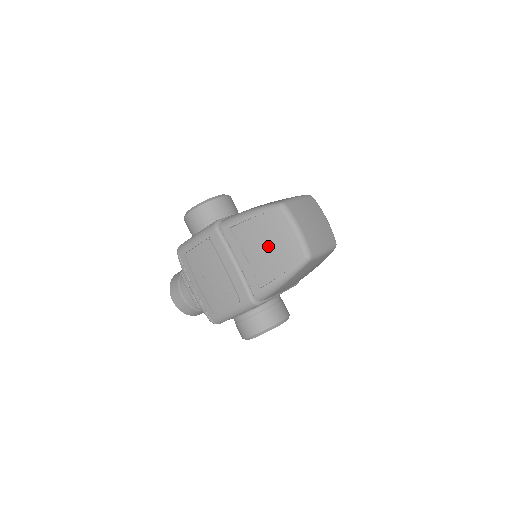
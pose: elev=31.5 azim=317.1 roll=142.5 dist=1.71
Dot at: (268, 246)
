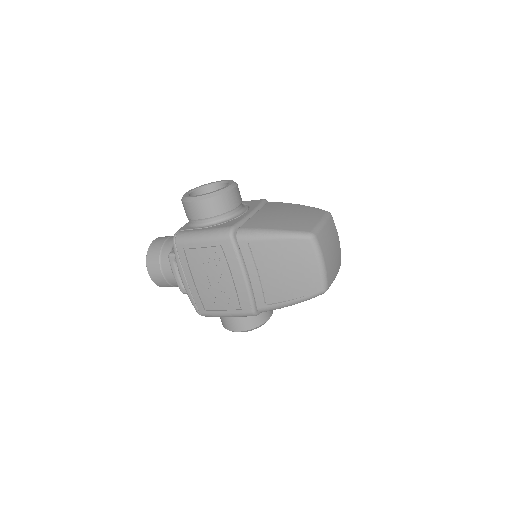
Dot at: (287, 272)
